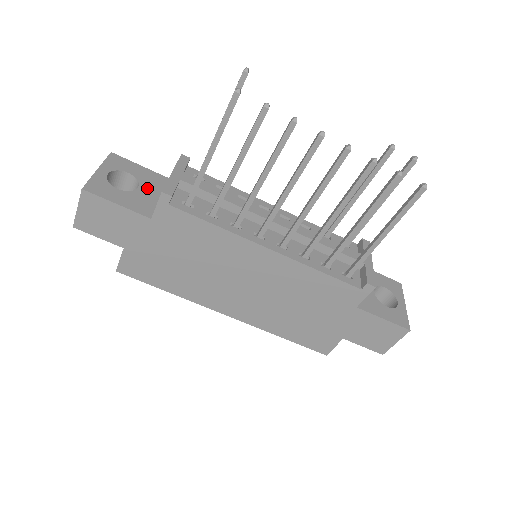
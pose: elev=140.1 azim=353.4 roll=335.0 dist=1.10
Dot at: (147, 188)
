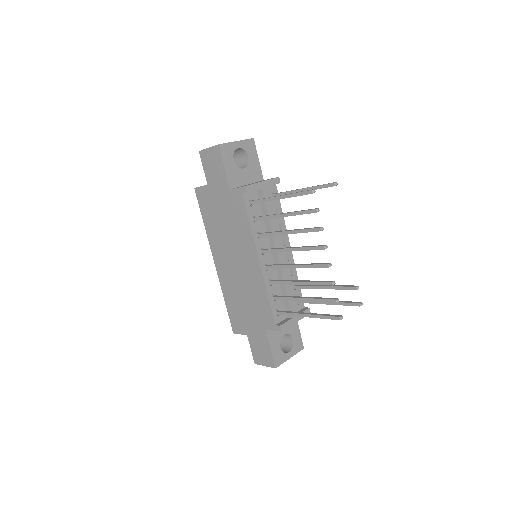
Dot at: (247, 173)
